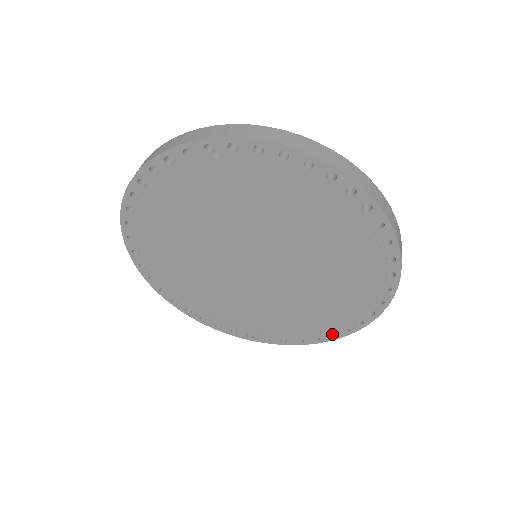
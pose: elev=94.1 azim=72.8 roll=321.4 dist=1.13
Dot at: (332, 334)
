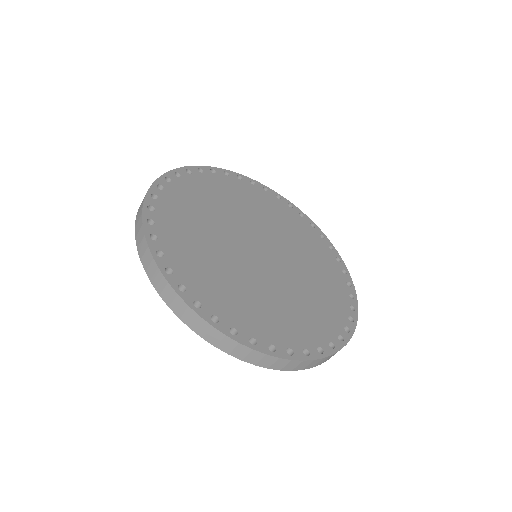
Dot at: occluded
